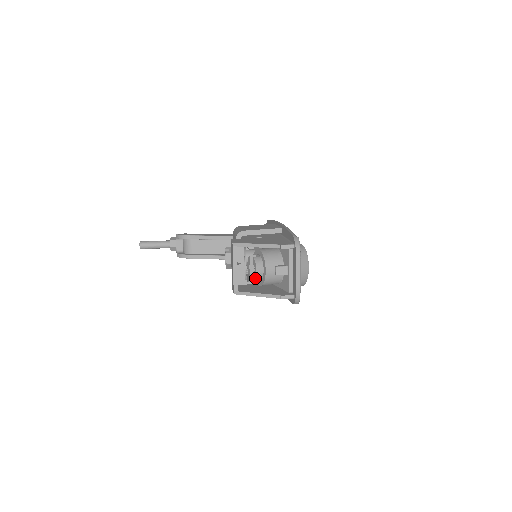
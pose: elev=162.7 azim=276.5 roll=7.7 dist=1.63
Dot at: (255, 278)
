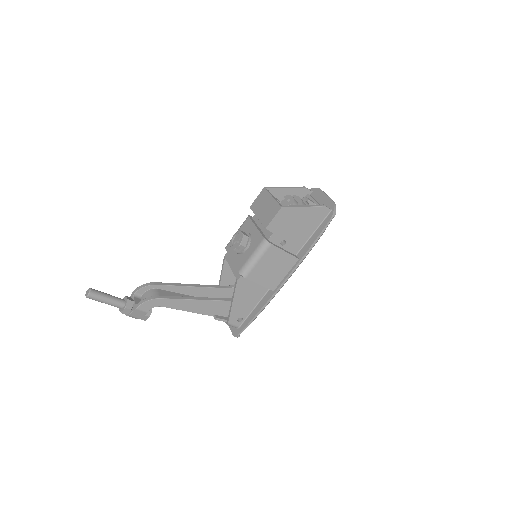
Dot at: (293, 202)
